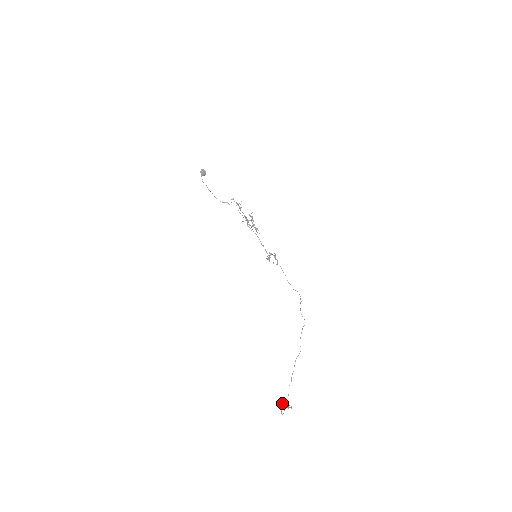
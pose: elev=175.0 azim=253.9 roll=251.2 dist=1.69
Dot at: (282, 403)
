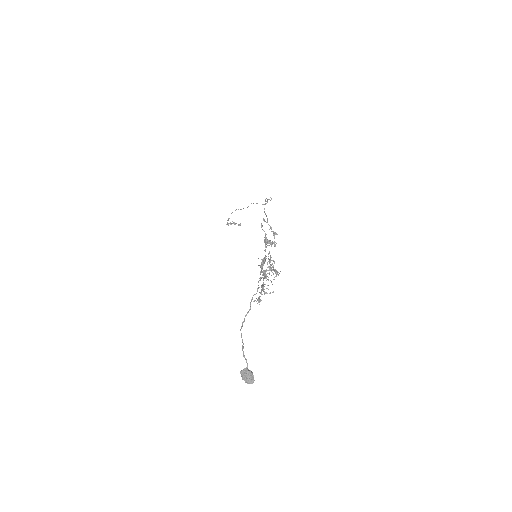
Dot at: occluded
